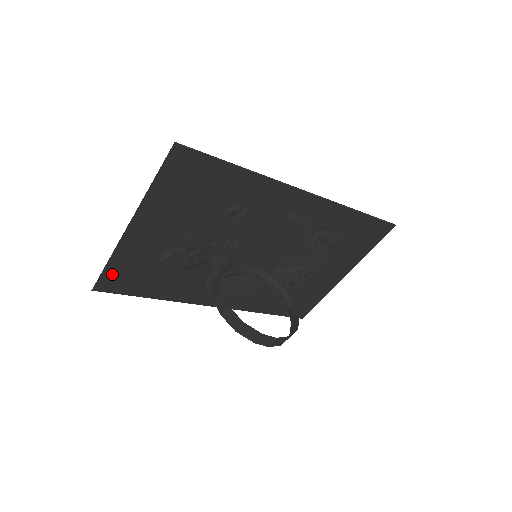
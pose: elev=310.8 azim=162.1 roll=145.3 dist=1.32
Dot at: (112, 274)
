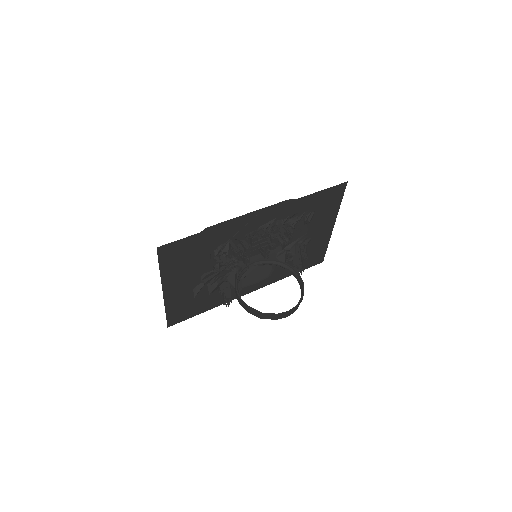
Dot at: (173, 315)
